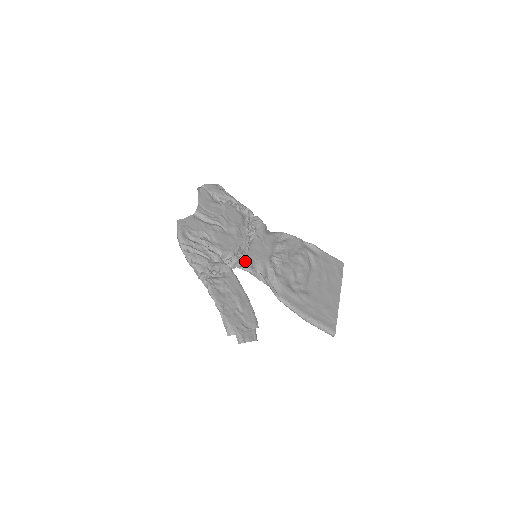
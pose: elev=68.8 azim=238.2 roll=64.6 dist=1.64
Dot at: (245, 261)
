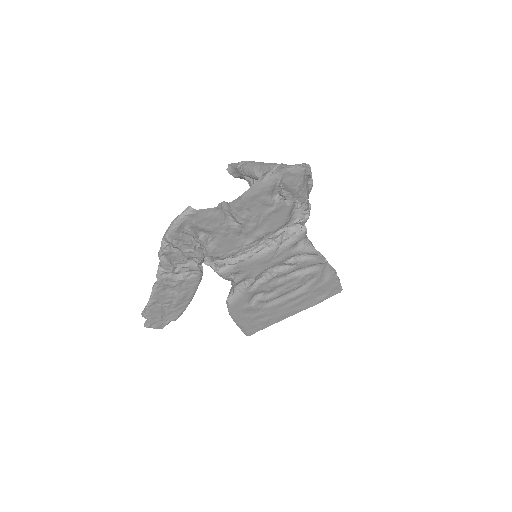
Dot at: (228, 269)
